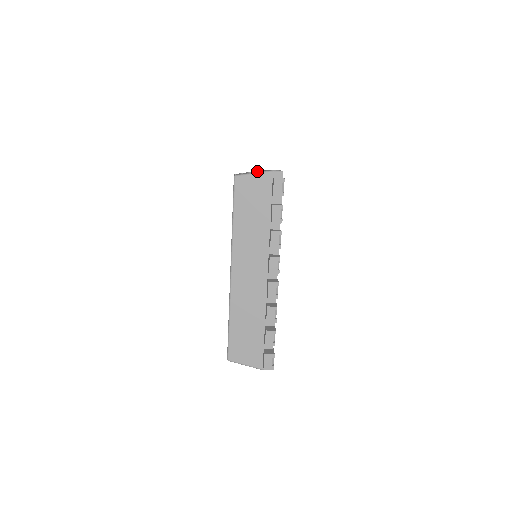
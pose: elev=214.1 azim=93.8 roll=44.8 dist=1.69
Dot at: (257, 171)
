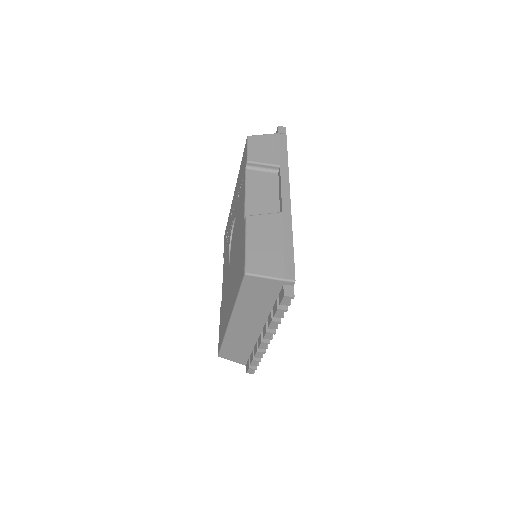
Dot at: (273, 164)
